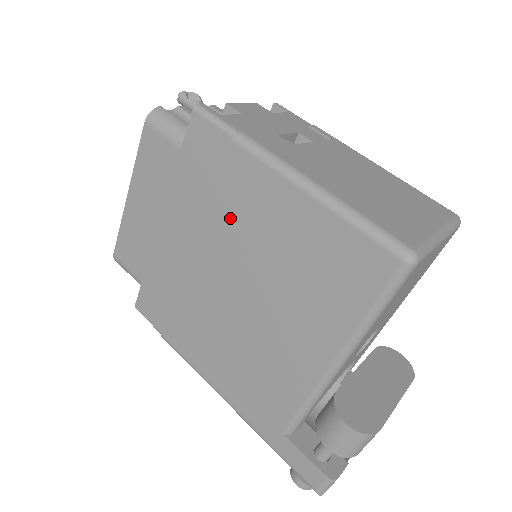
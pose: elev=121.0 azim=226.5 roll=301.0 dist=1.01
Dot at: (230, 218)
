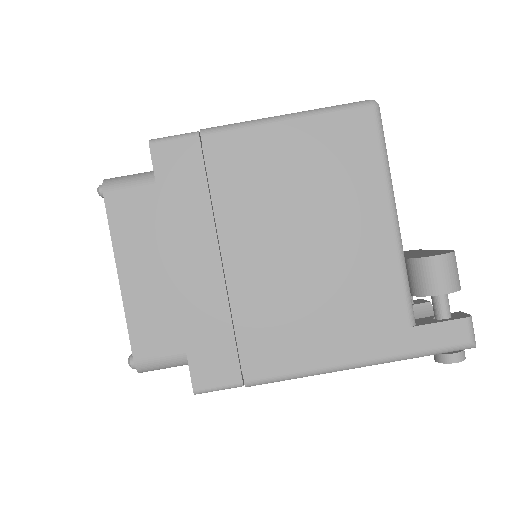
Dot at: (238, 194)
